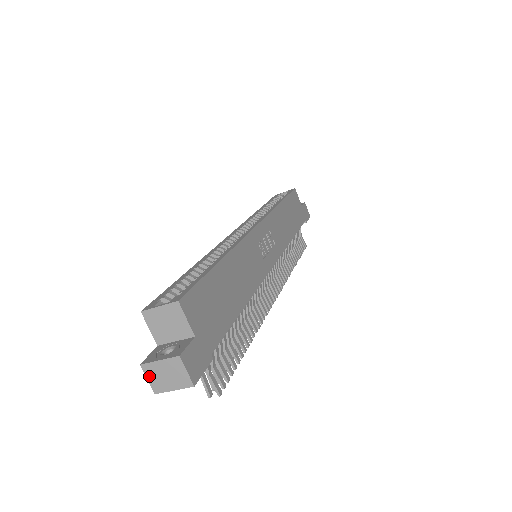
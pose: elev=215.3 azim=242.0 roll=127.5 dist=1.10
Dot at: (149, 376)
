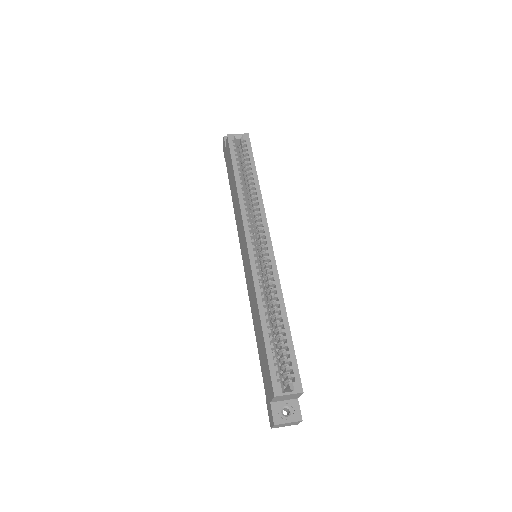
Dot at: (275, 426)
